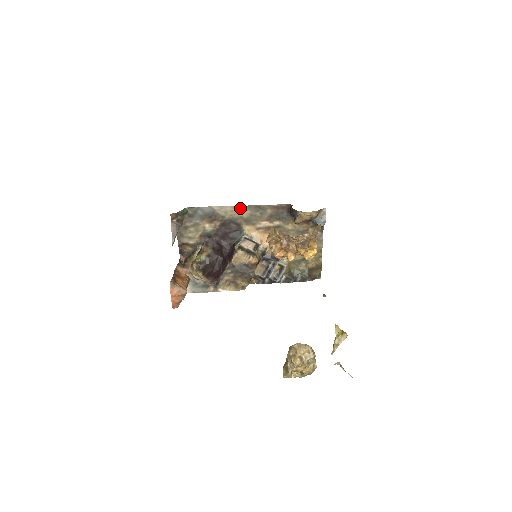
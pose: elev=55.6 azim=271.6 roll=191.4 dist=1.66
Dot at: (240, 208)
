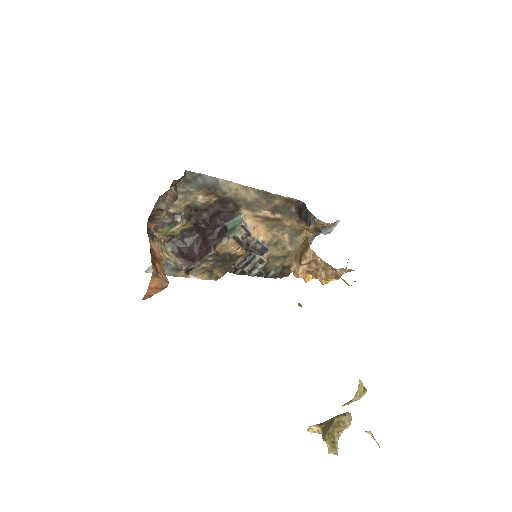
Dot at: (249, 189)
